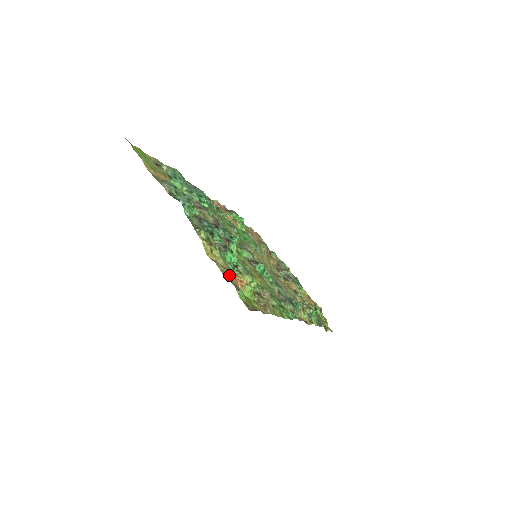
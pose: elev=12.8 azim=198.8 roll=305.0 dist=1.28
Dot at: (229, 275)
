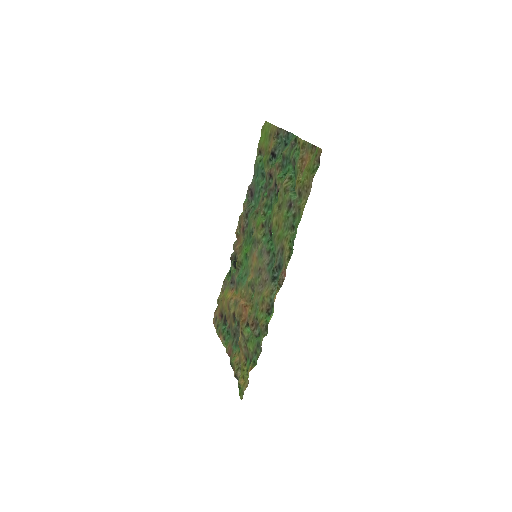
Dot at: (308, 151)
